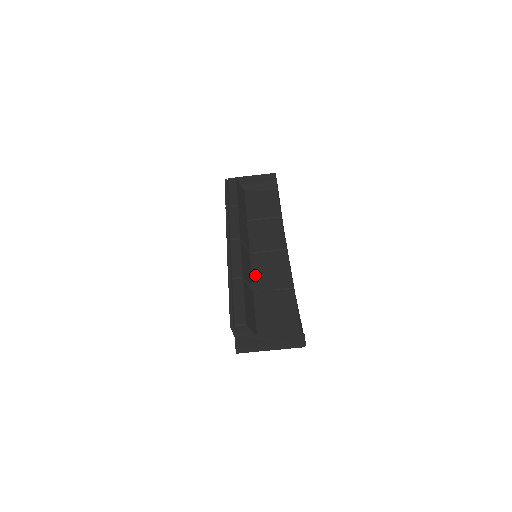
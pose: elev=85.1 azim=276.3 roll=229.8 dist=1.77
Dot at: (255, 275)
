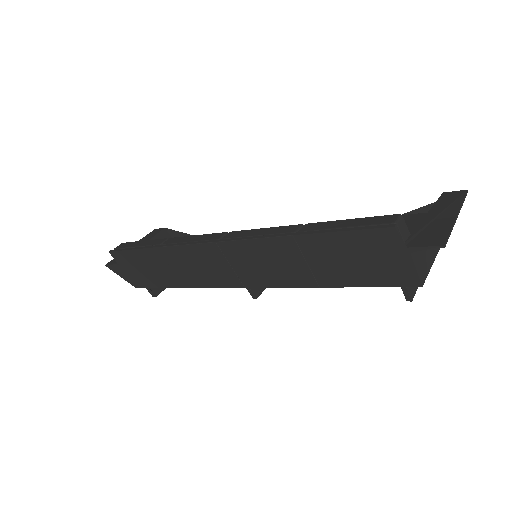
Dot at: occluded
